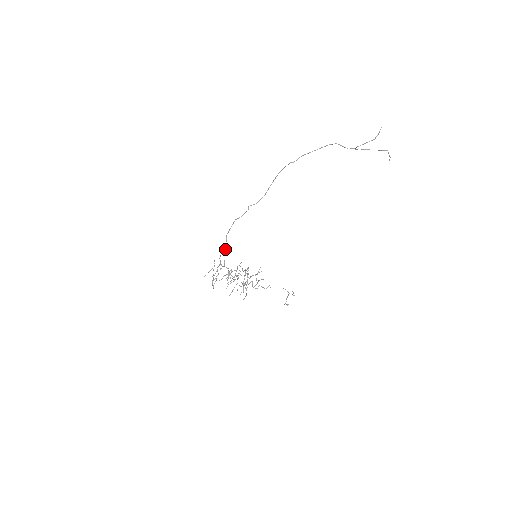
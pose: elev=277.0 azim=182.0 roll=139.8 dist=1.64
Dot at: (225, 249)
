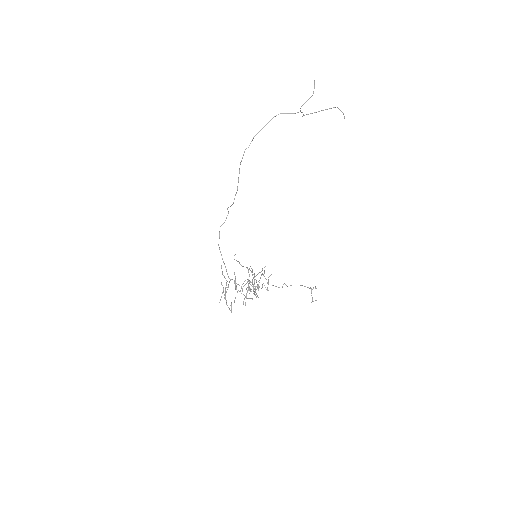
Dot at: occluded
